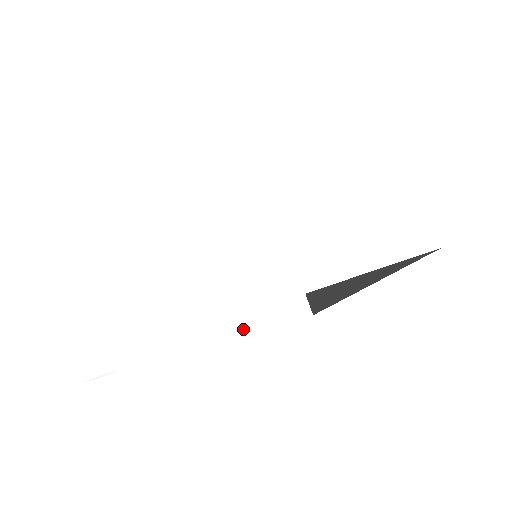
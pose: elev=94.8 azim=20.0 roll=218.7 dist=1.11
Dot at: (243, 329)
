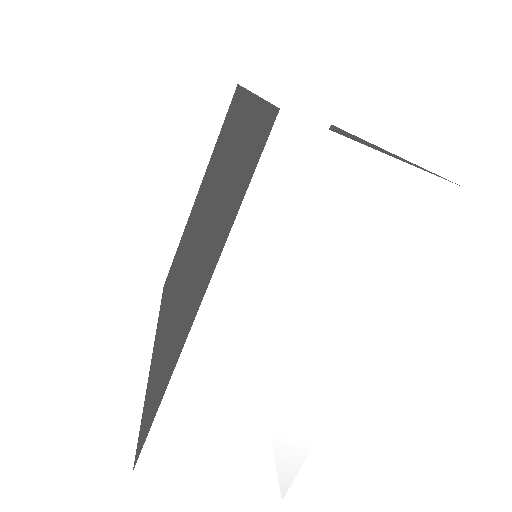
Dot at: (412, 266)
